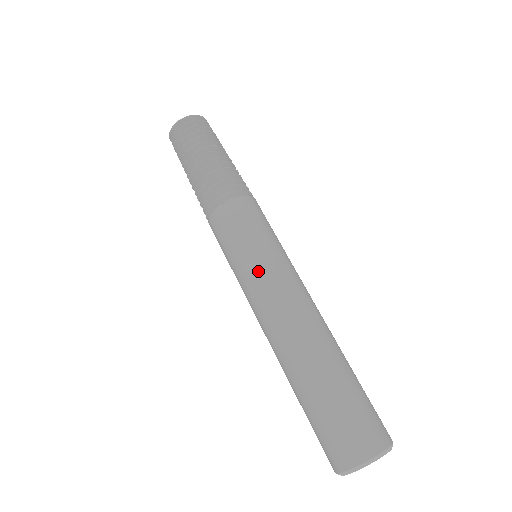
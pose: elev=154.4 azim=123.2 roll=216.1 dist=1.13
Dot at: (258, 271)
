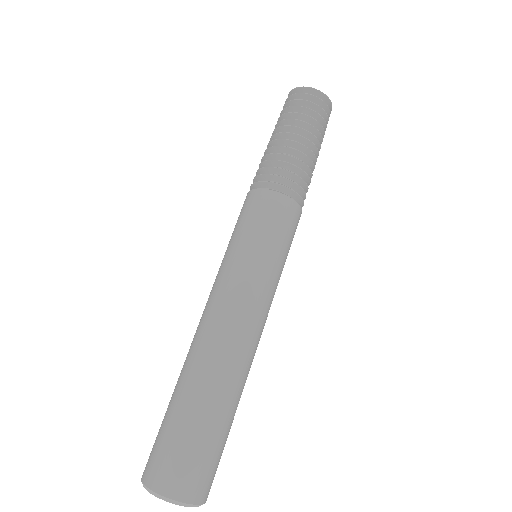
Dot at: (224, 268)
